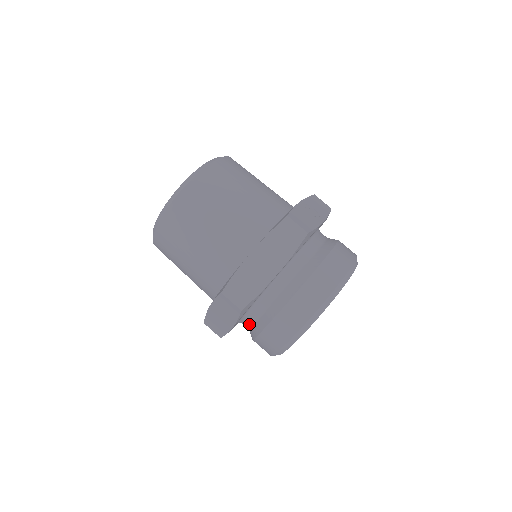
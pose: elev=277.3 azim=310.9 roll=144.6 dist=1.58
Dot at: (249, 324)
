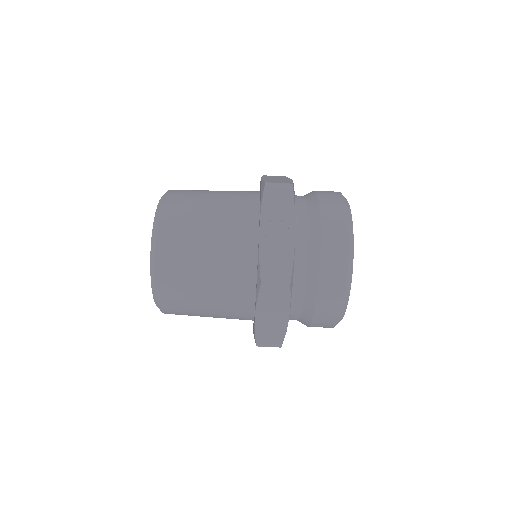
Dot at: occluded
